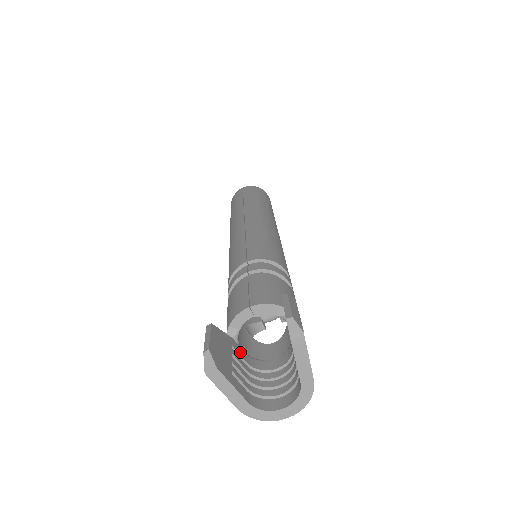
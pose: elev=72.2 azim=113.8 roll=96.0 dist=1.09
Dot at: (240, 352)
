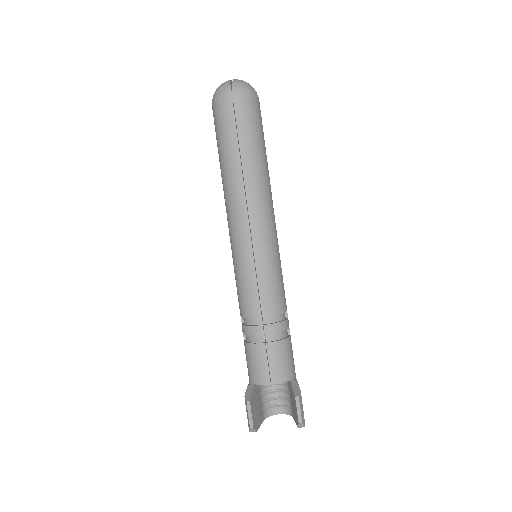
Dot at: (257, 387)
